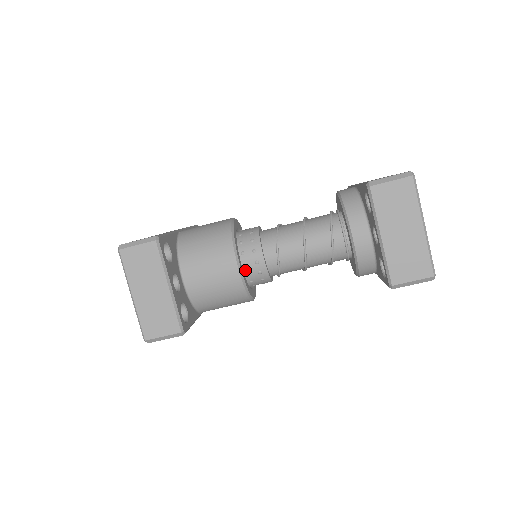
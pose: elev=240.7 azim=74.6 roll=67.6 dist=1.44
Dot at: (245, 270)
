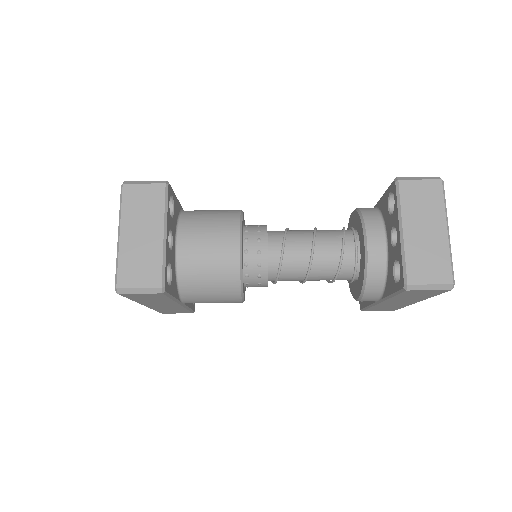
Dot at: (244, 258)
